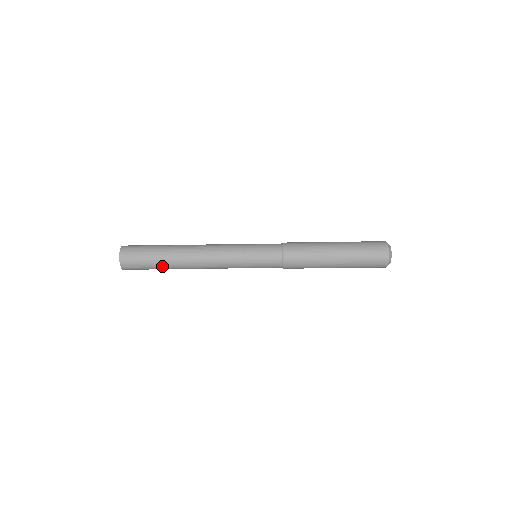
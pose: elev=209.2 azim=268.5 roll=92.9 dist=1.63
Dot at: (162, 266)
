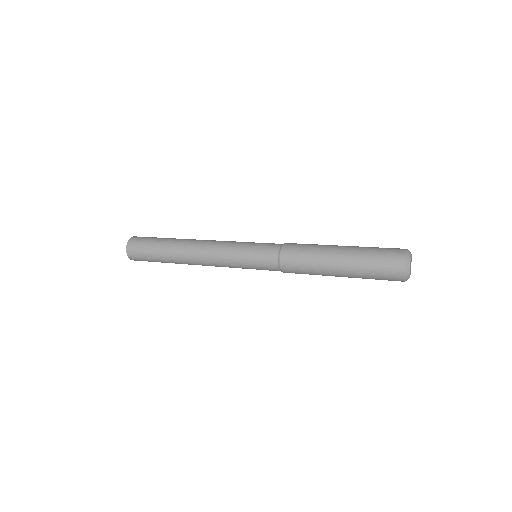
Dot at: occluded
